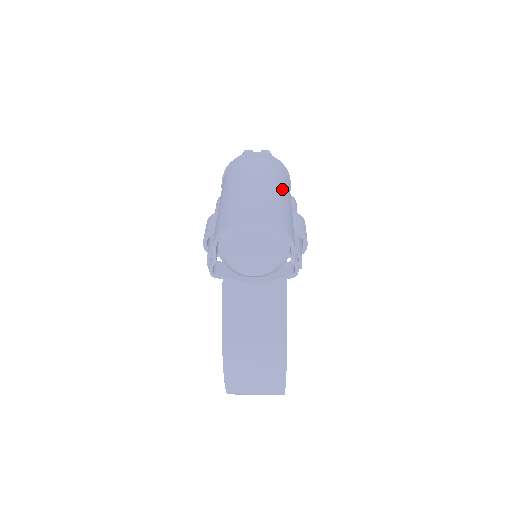
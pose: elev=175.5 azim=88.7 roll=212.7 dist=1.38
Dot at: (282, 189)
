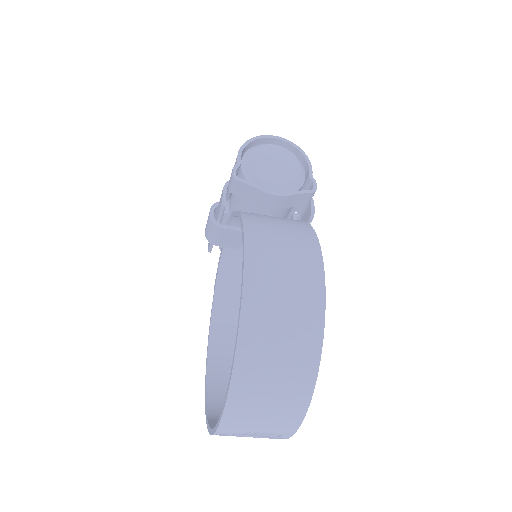
Dot at: occluded
